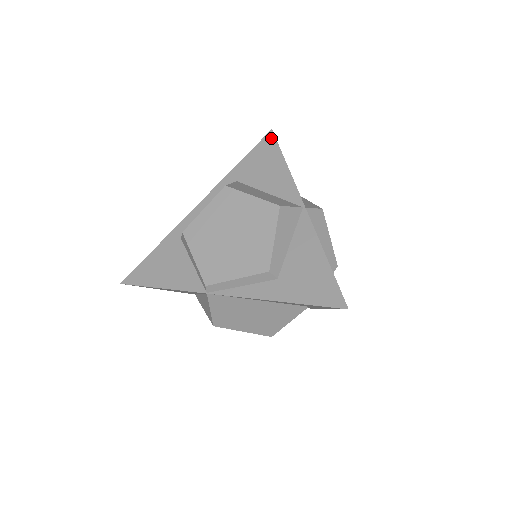
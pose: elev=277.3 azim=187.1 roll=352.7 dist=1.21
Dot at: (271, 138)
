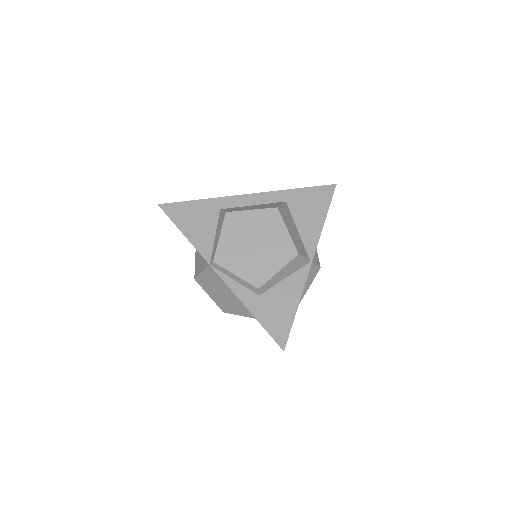
Dot at: (331, 191)
